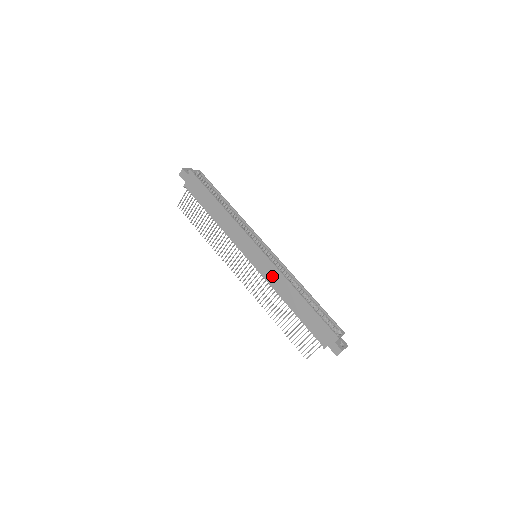
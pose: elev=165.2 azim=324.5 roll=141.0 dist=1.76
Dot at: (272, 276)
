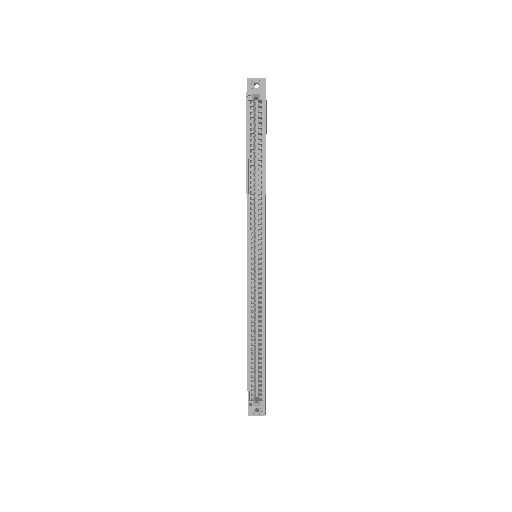
Dot at: occluded
